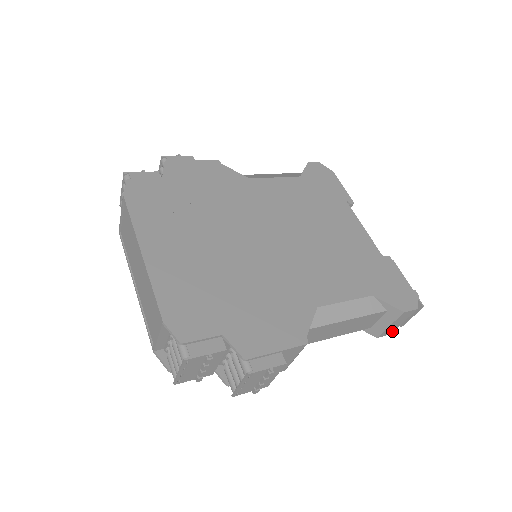
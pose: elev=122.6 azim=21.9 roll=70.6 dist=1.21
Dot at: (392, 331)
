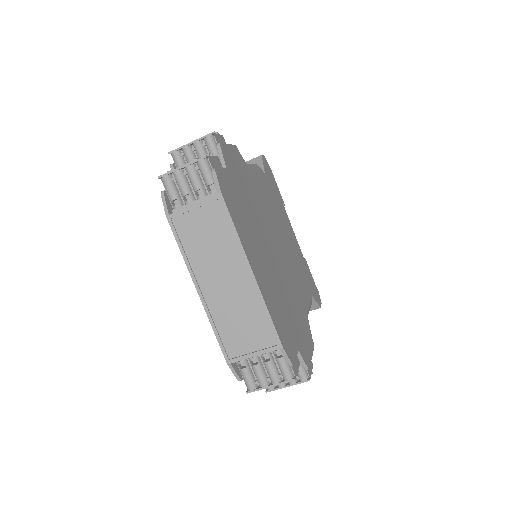
Dot at: occluded
